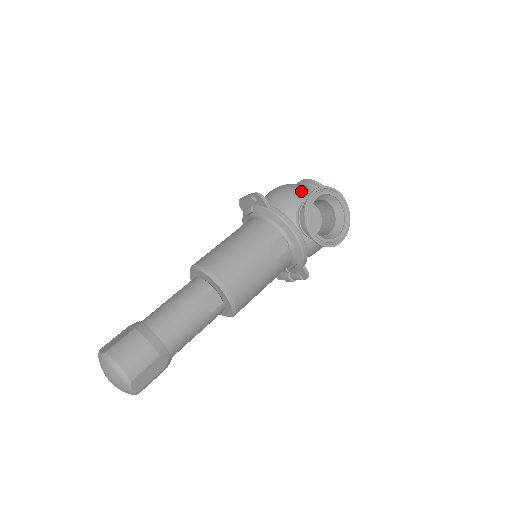
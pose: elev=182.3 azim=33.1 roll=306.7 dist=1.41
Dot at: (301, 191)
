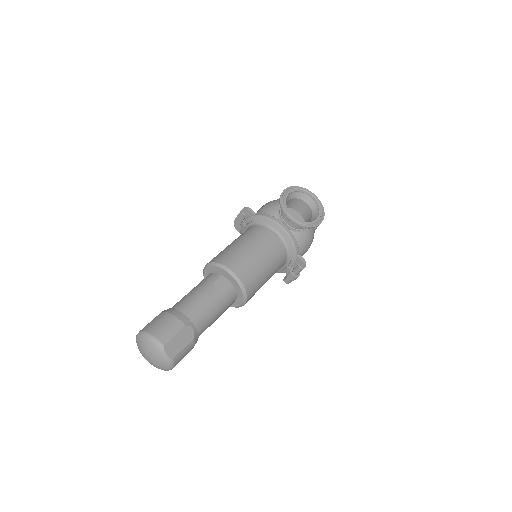
Dot at: occluded
